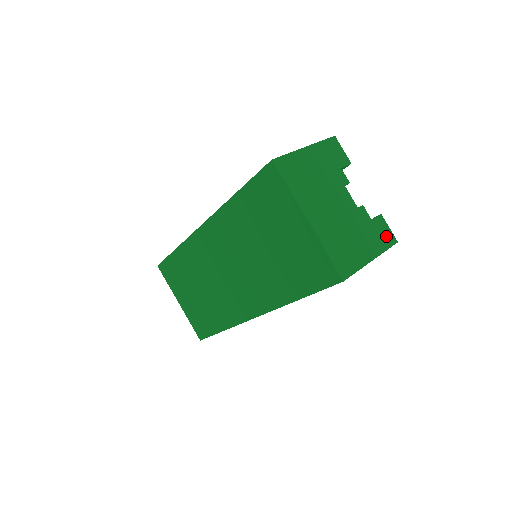
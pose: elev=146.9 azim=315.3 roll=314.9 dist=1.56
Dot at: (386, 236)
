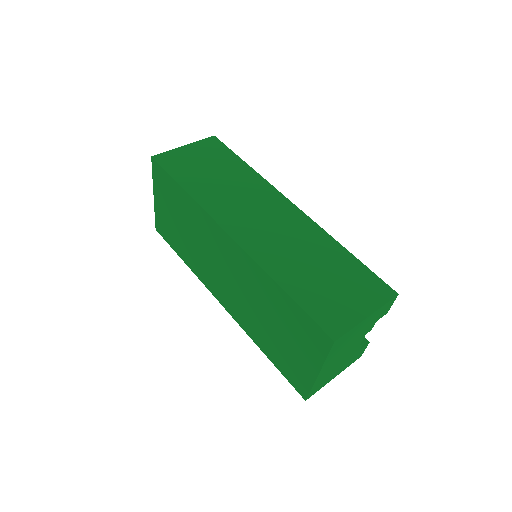
Dot at: (358, 356)
